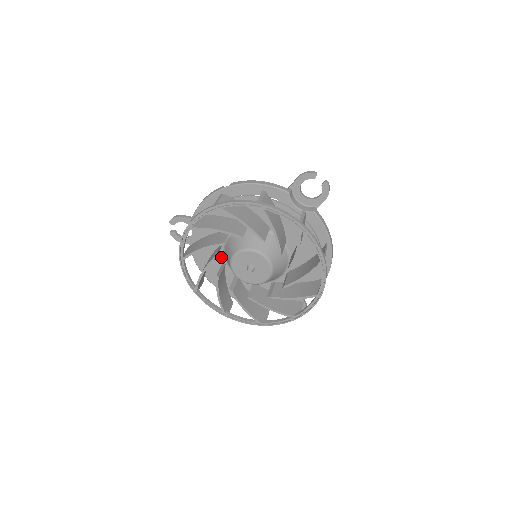
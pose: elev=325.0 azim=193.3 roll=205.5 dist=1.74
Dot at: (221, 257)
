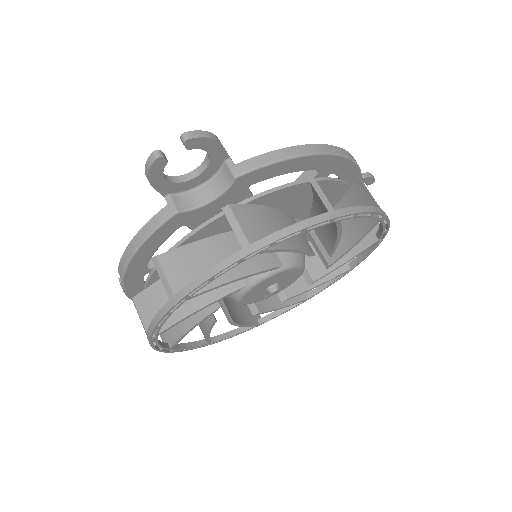
Dot at: occluded
